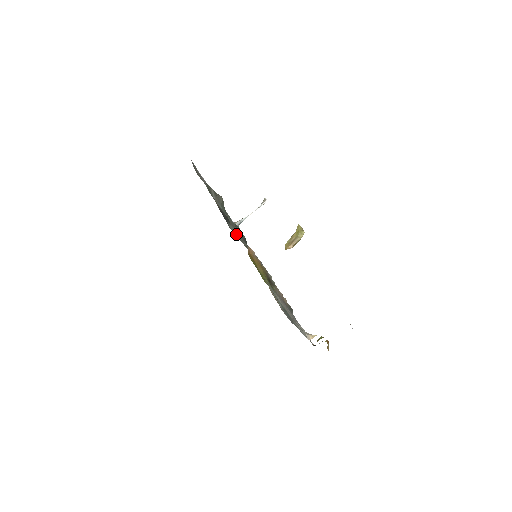
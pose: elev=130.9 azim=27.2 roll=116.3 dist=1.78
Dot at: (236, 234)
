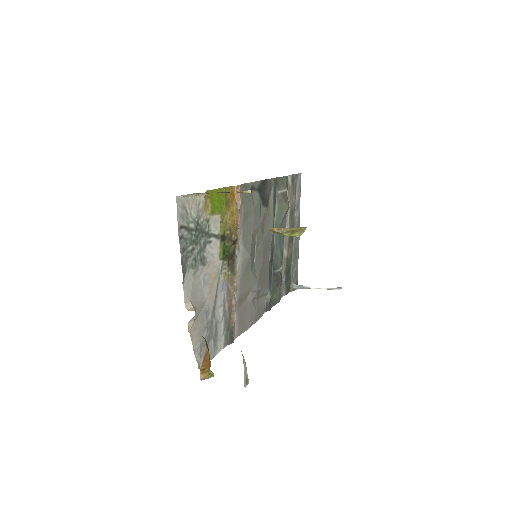
Dot at: (250, 195)
